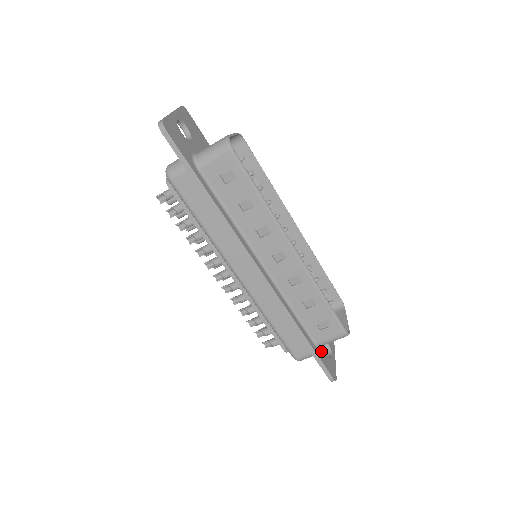
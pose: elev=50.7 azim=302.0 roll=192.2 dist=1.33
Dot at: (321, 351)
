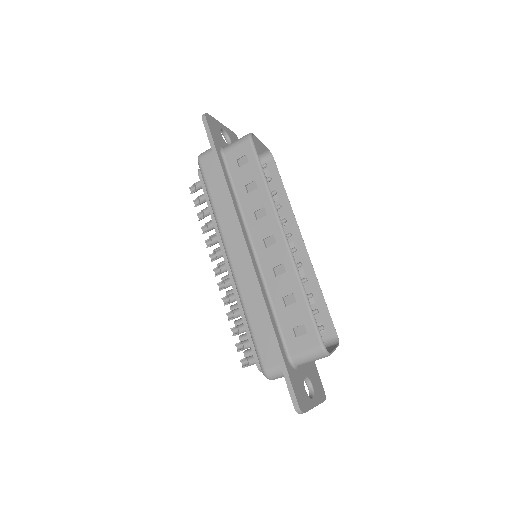
Dot at: (295, 372)
